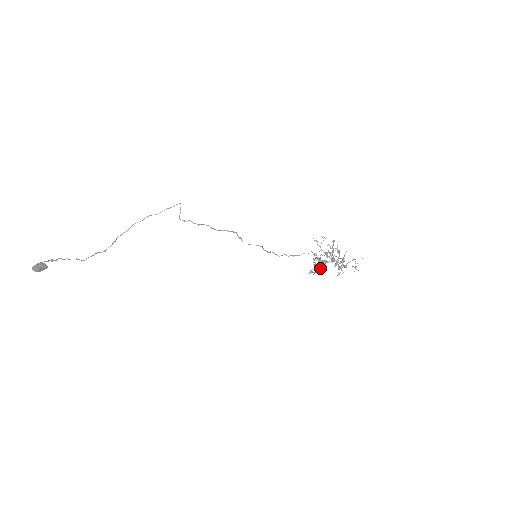
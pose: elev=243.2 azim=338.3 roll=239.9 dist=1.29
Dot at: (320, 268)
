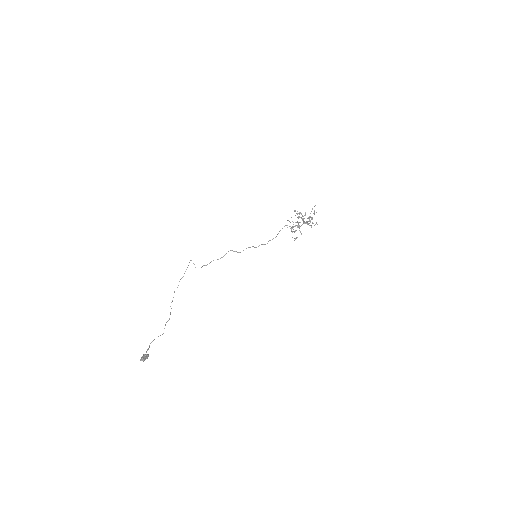
Dot at: occluded
